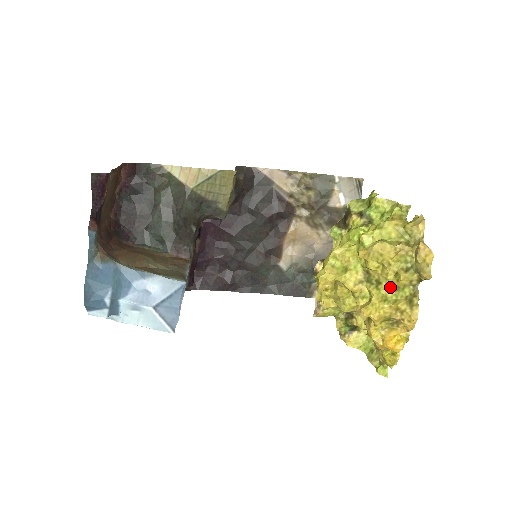
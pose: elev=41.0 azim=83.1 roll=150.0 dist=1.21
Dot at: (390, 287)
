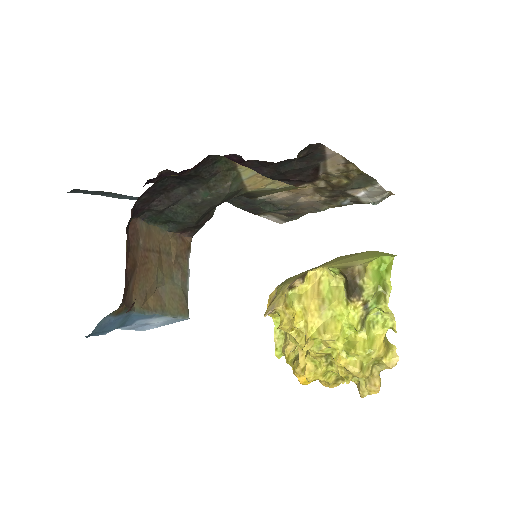
Dot at: occluded
